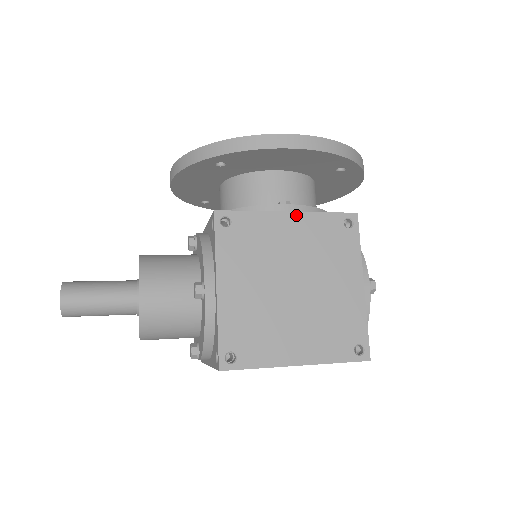
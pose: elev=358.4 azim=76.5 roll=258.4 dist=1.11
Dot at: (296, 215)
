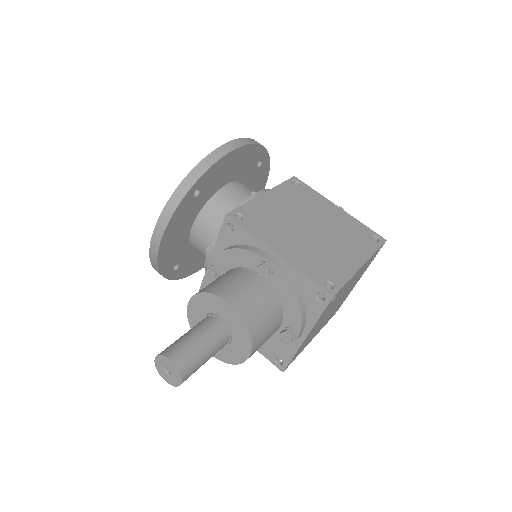
Dot at: (269, 193)
